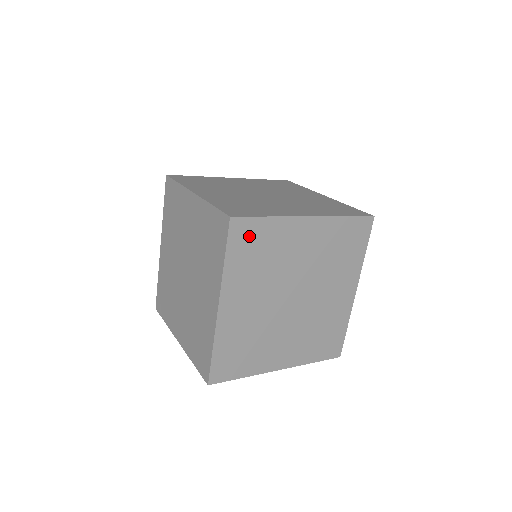
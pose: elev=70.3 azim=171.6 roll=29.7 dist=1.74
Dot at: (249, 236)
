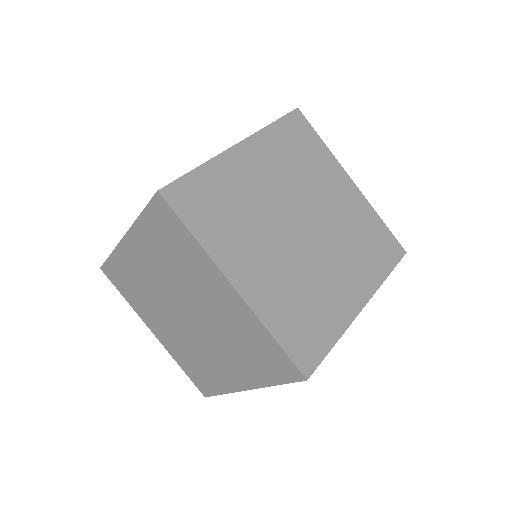
Dot at: occluded
